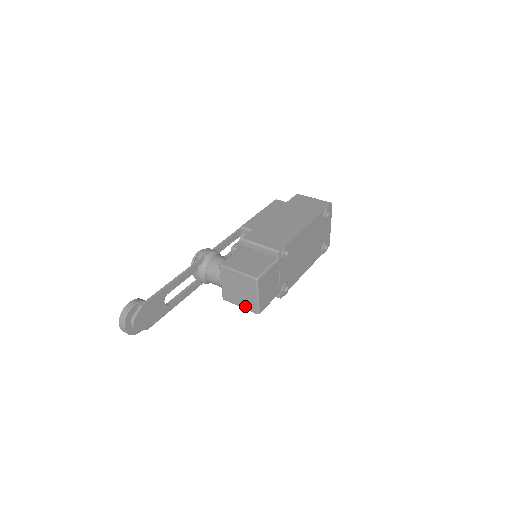
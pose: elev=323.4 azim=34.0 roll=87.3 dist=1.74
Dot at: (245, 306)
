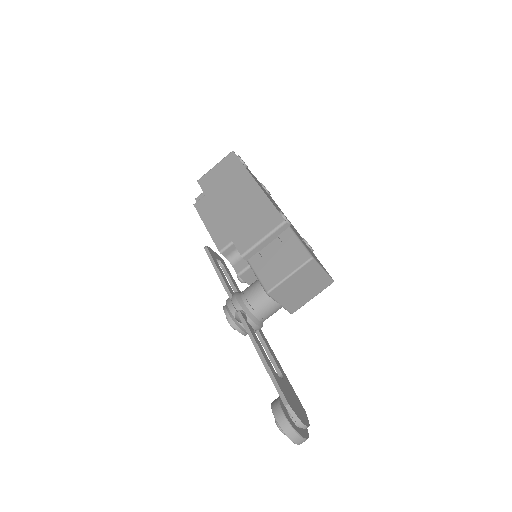
Dot at: (317, 292)
